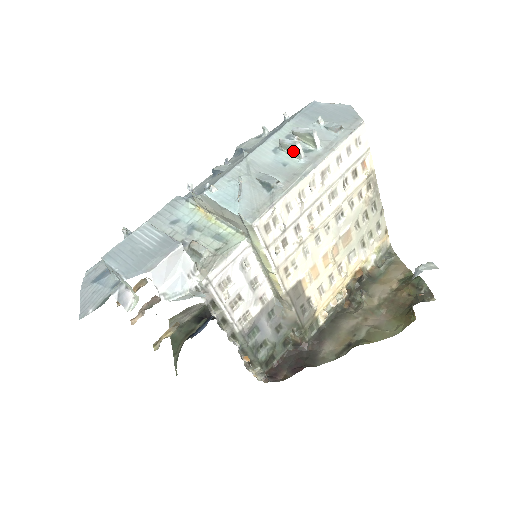
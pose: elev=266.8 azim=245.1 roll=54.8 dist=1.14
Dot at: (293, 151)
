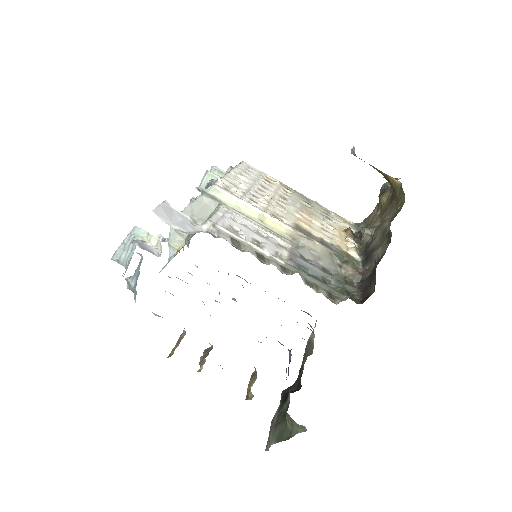
Dot at: occluded
